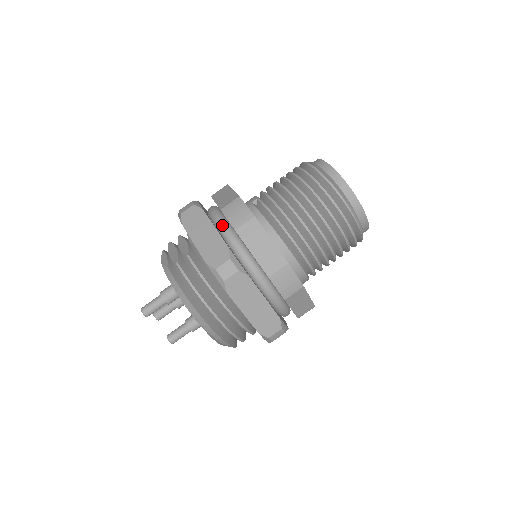
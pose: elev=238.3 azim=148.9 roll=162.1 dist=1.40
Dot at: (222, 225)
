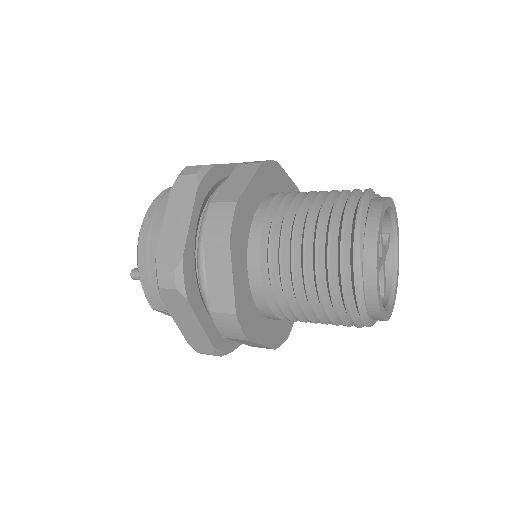
Dot at: occluded
